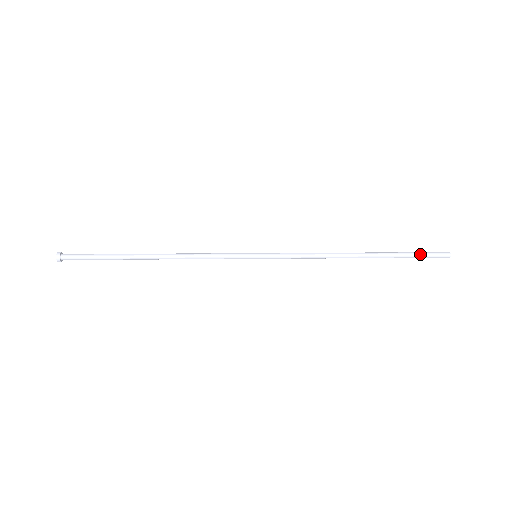
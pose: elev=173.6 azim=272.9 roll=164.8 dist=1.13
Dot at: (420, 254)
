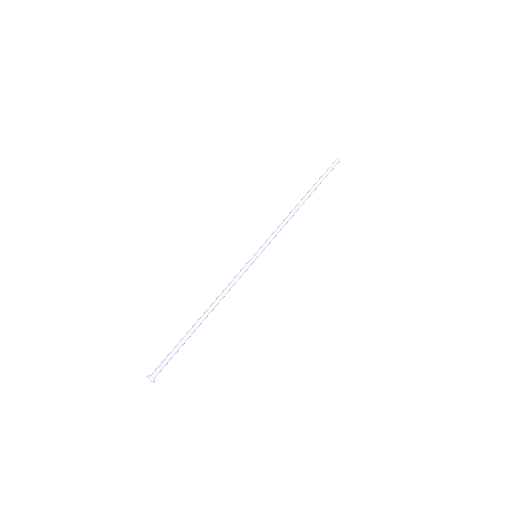
Dot at: (328, 172)
